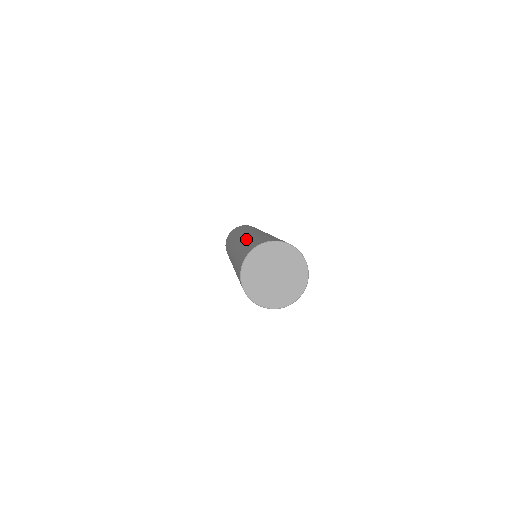
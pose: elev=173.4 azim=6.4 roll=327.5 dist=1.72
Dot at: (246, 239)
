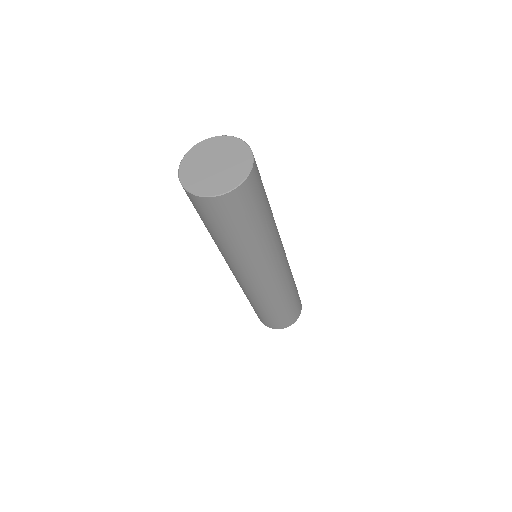
Dot at: occluded
